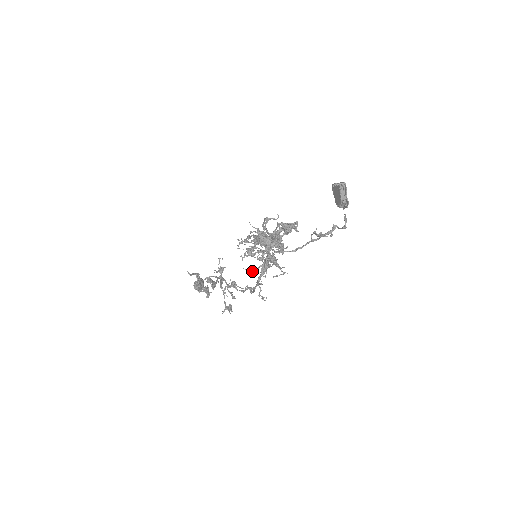
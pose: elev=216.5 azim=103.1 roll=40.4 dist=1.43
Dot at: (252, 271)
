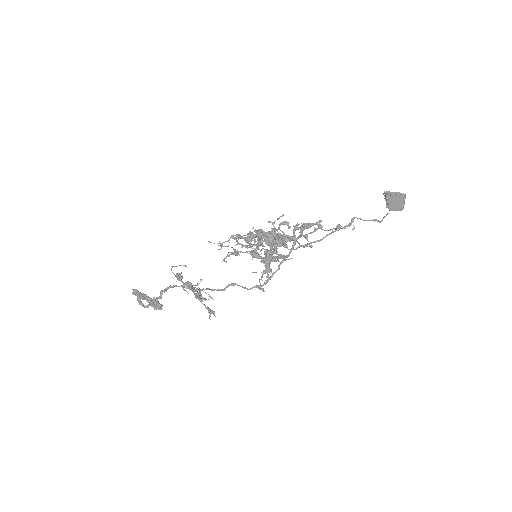
Dot at: (264, 272)
